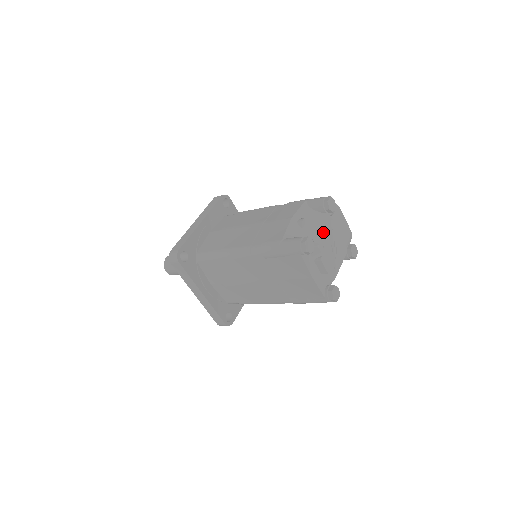
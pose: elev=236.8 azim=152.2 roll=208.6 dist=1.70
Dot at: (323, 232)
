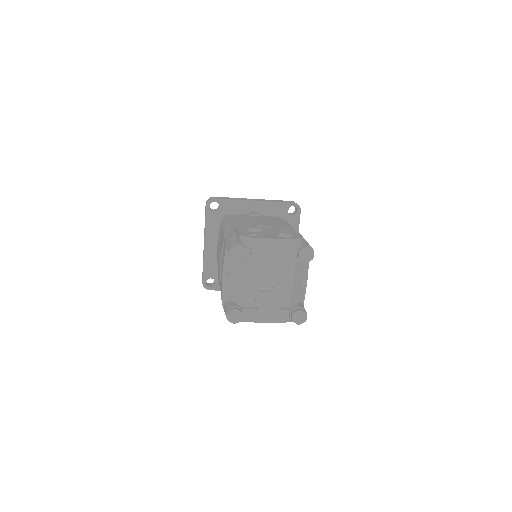
Dot at: (246, 286)
